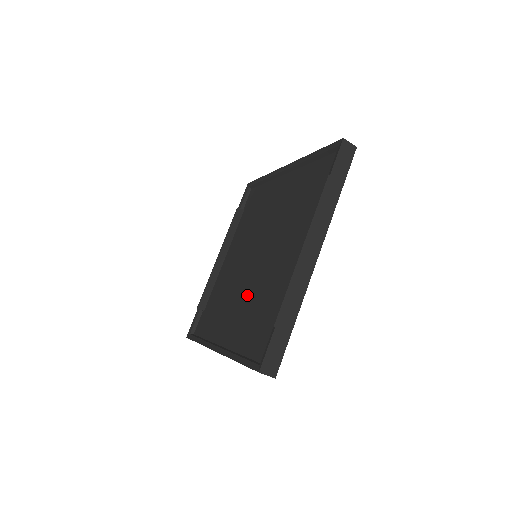
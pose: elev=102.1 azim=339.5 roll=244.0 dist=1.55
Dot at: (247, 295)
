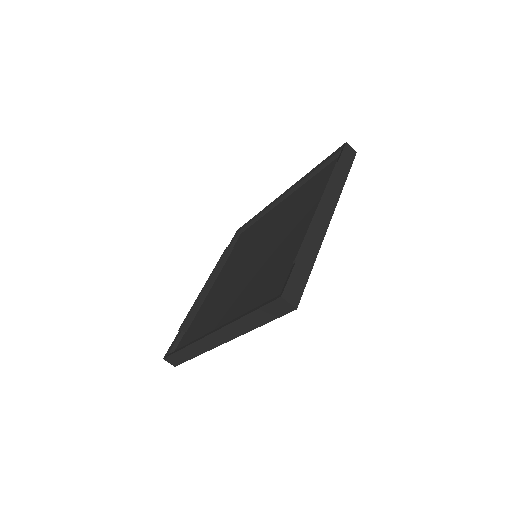
Dot at: (249, 280)
